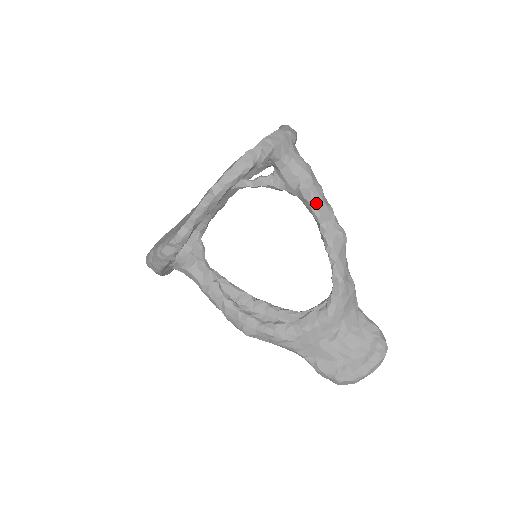
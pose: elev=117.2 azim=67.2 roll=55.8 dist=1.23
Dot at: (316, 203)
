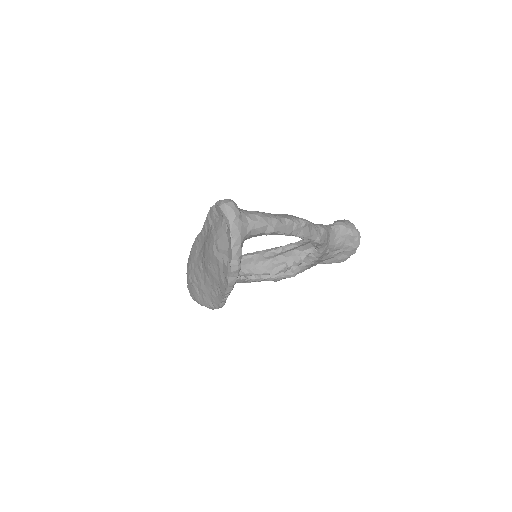
Dot at: (282, 232)
